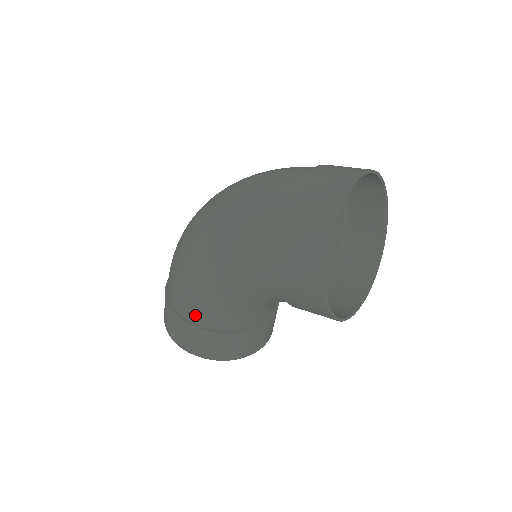
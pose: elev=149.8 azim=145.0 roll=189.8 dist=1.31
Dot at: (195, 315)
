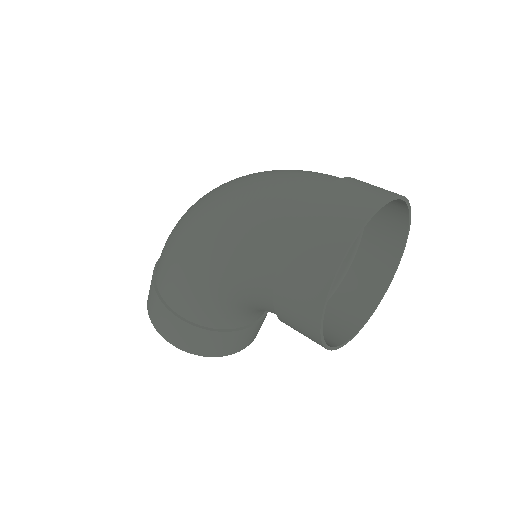
Dot at: (179, 305)
